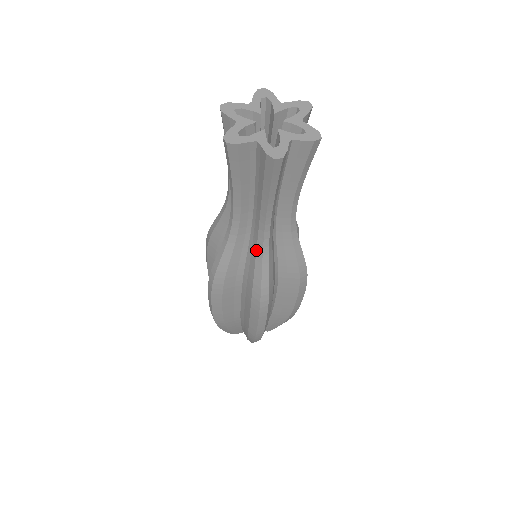
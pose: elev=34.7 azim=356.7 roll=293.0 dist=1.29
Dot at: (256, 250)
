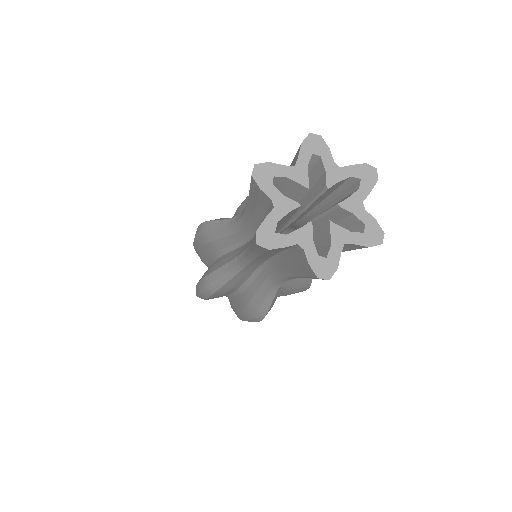
Dot at: occluded
